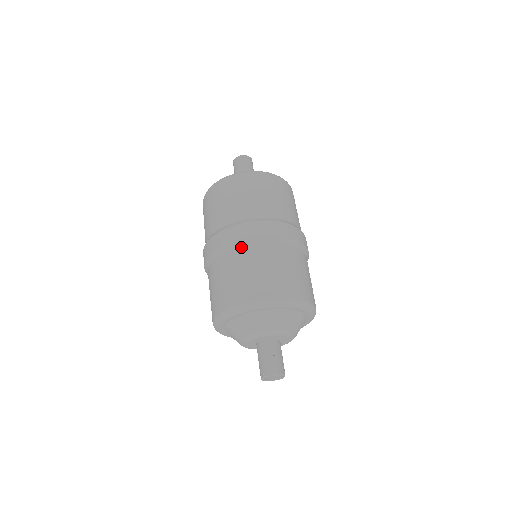
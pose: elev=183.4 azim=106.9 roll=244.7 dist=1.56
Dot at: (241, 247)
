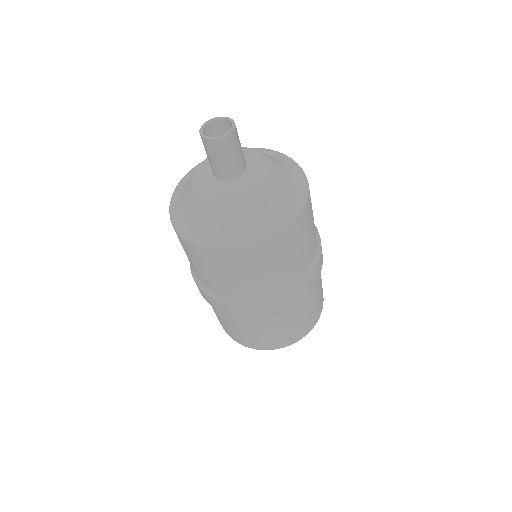
Dot at: occluded
